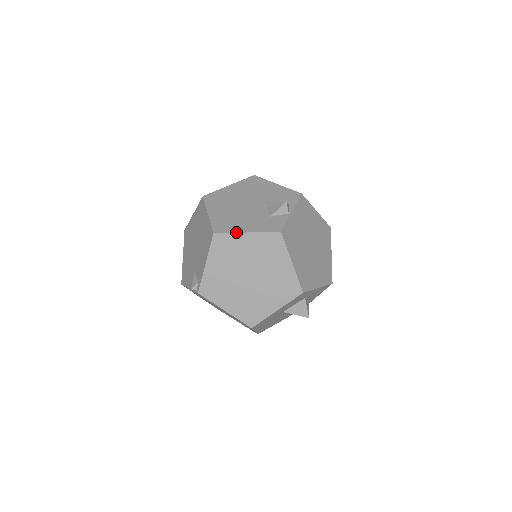
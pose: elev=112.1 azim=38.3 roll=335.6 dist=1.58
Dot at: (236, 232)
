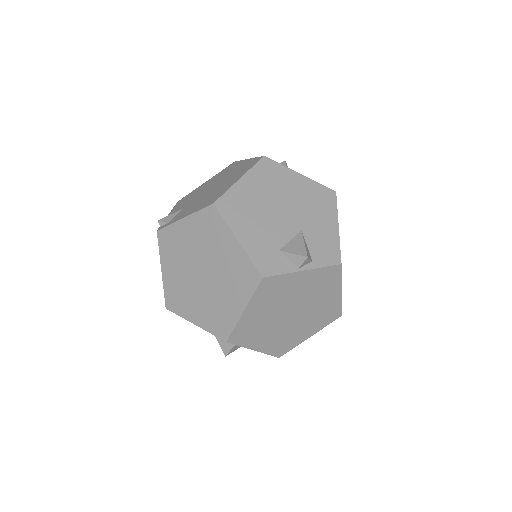
Dot at: (230, 227)
